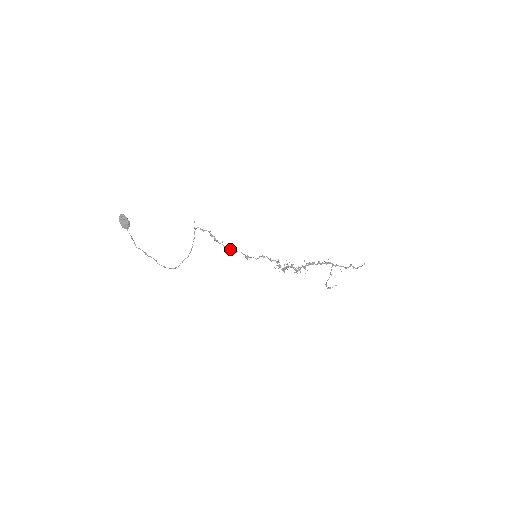
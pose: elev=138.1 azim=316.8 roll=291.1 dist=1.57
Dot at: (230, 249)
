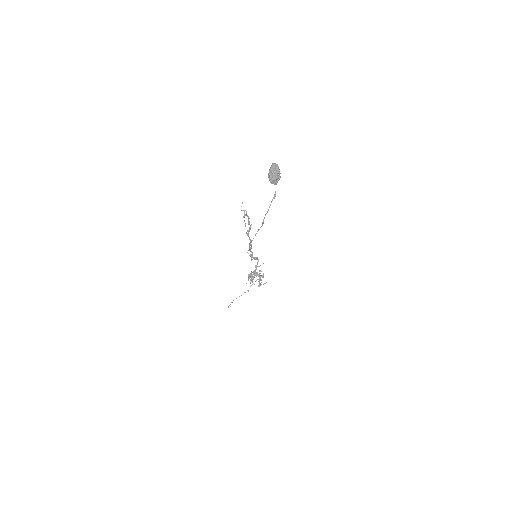
Dot at: occluded
